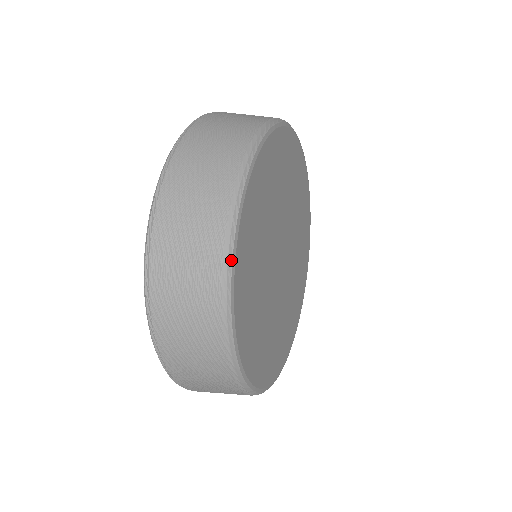
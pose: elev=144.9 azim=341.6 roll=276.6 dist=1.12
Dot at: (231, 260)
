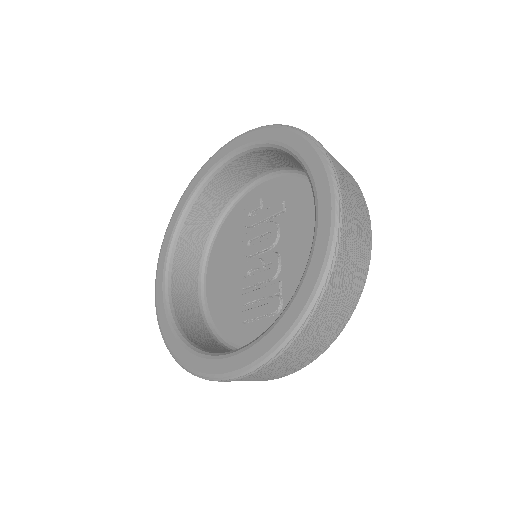
Dot at: (357, 303)
